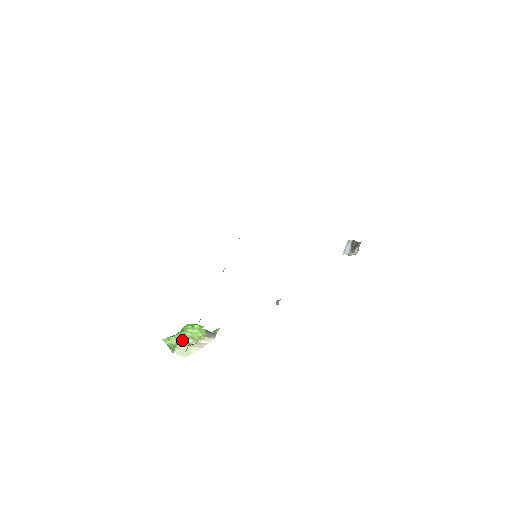
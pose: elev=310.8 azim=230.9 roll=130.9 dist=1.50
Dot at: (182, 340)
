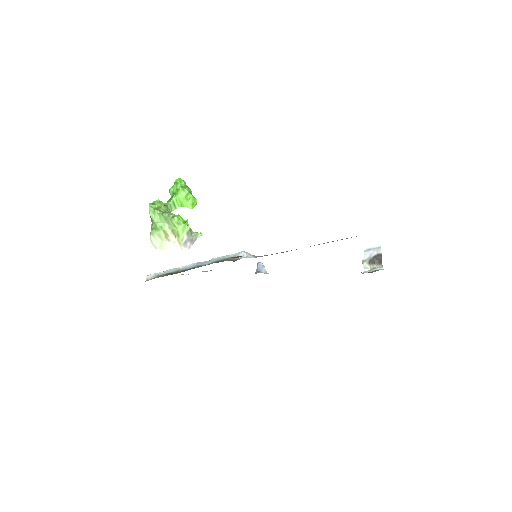
Dot at: (164, 224)
